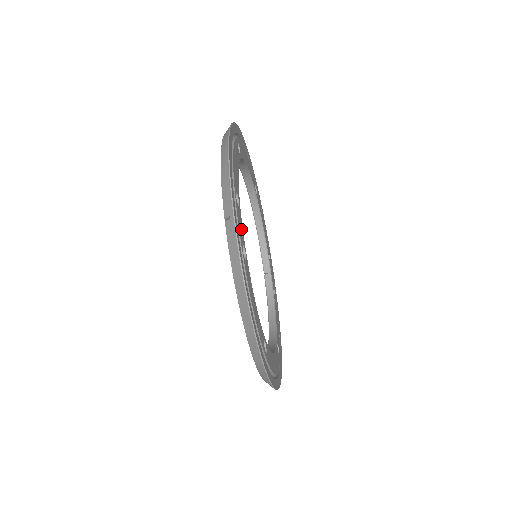
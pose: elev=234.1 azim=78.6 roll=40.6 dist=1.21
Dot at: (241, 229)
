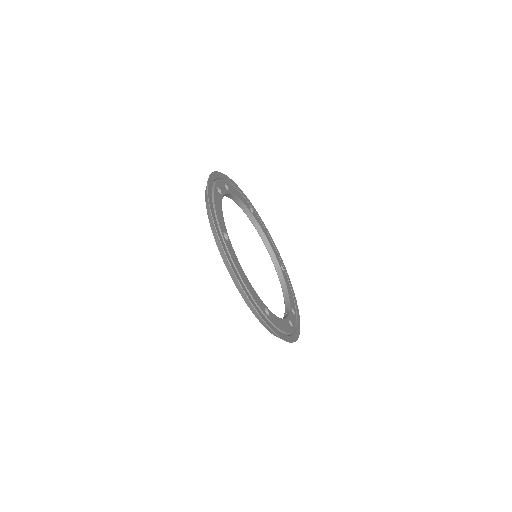
Dot at: (222, 189)
